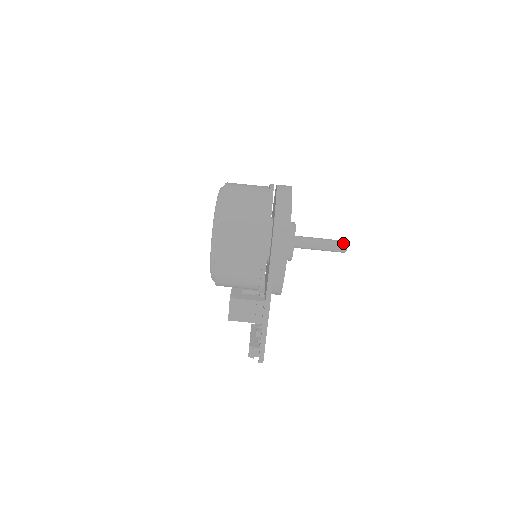
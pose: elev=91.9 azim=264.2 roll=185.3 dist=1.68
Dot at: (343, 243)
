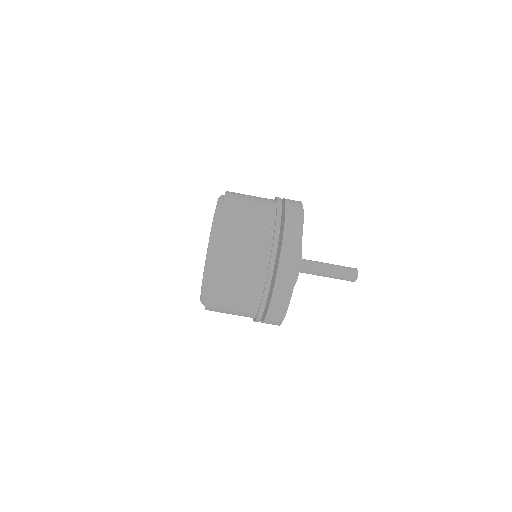
Dot at: (352, 279)
